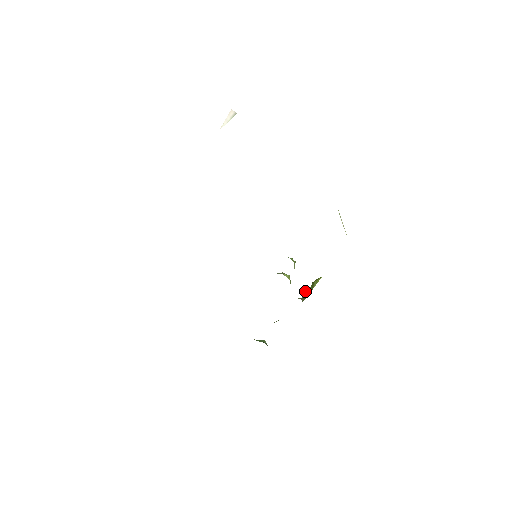
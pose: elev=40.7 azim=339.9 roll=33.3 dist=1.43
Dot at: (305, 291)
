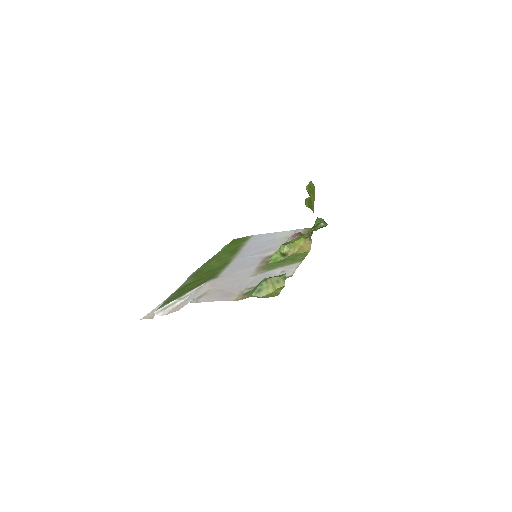
Dot at: (308, 193)
